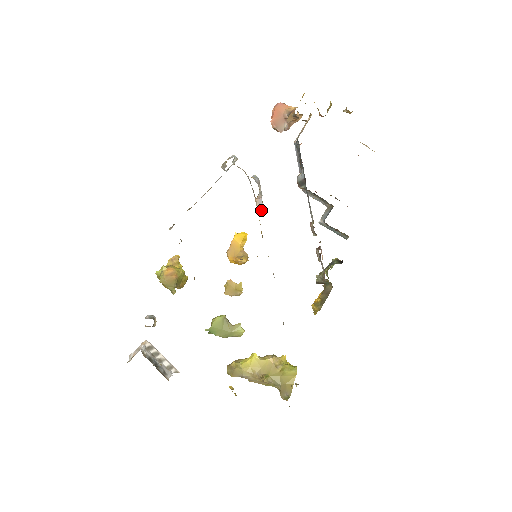
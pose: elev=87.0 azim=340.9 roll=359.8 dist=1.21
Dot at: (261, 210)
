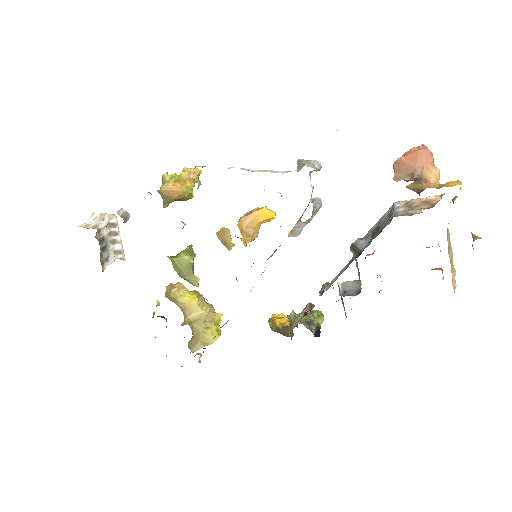
Dot at: (295, 232)
